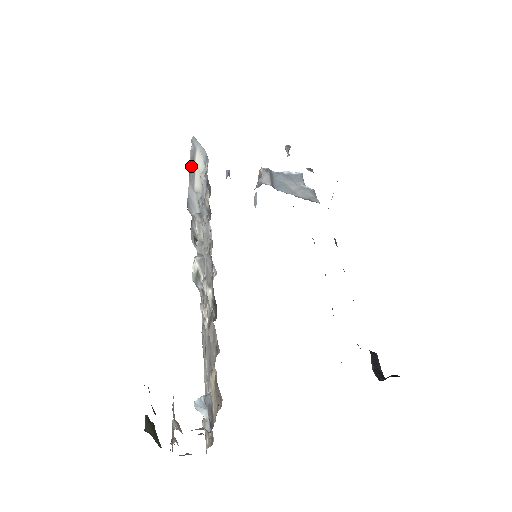
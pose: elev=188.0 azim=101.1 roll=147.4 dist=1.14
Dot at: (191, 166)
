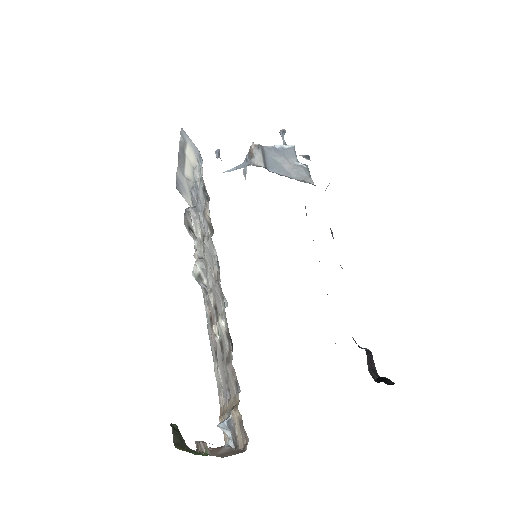
Dot at: (180, 154)
